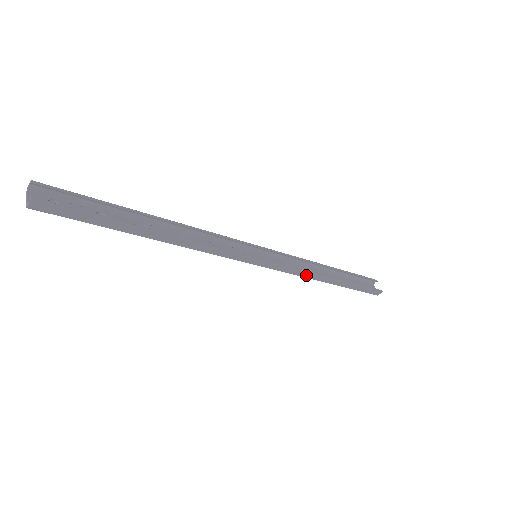
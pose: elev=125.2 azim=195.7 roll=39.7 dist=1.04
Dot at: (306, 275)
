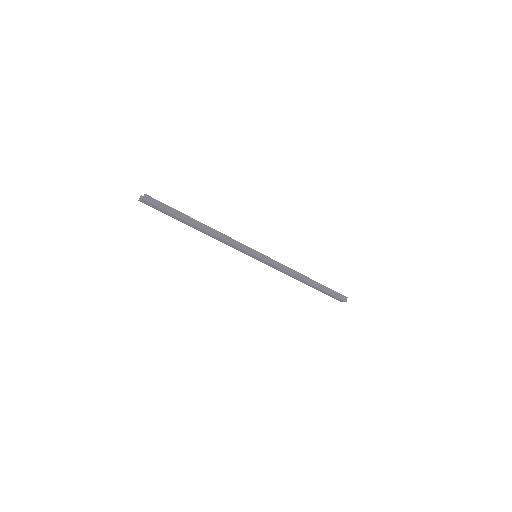
Dot at: (290, 272)
